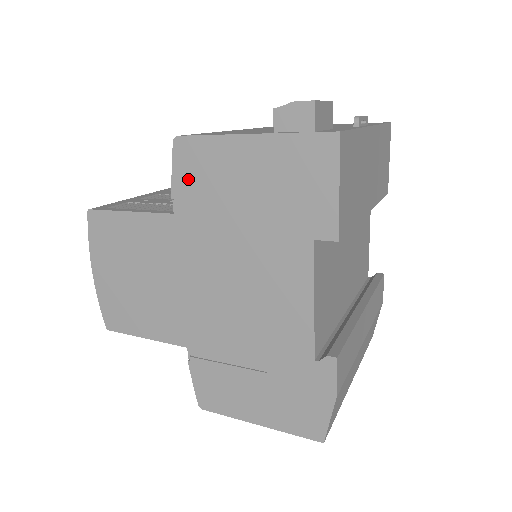
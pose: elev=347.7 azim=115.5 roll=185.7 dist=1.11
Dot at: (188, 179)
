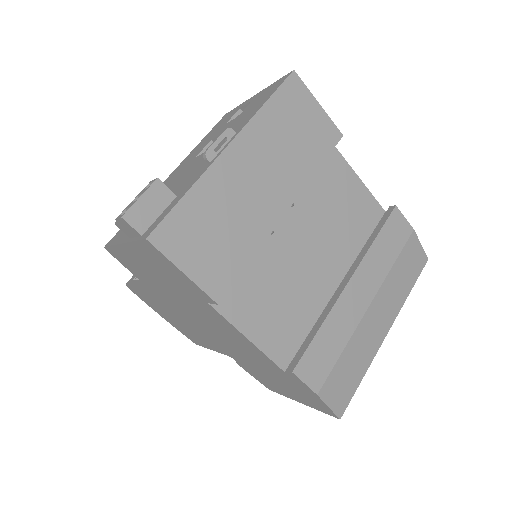
Dot at: (132, 270)
